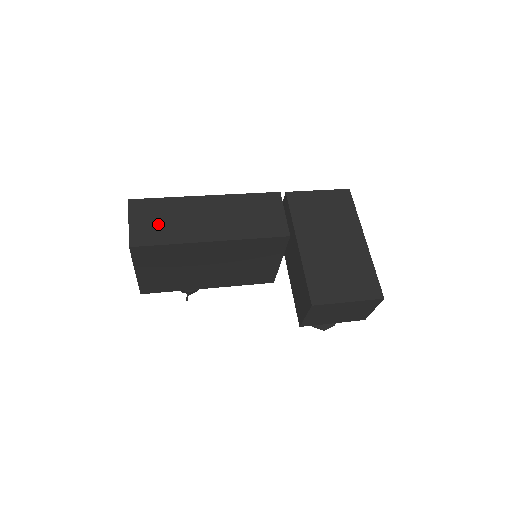
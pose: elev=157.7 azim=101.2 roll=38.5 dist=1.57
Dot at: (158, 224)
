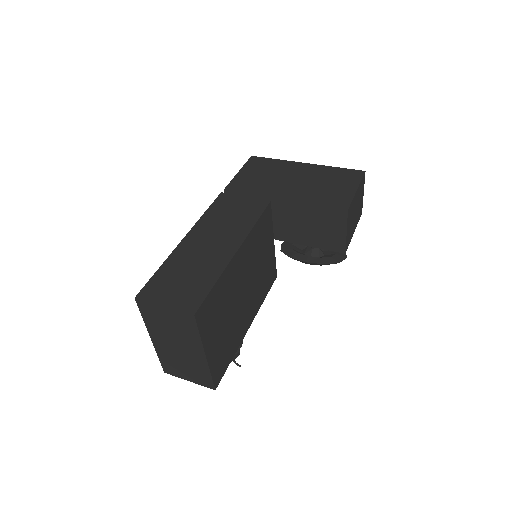
Dot at: (185, 283)
